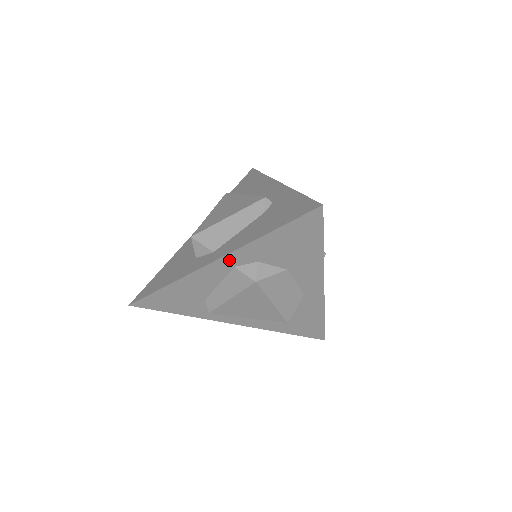
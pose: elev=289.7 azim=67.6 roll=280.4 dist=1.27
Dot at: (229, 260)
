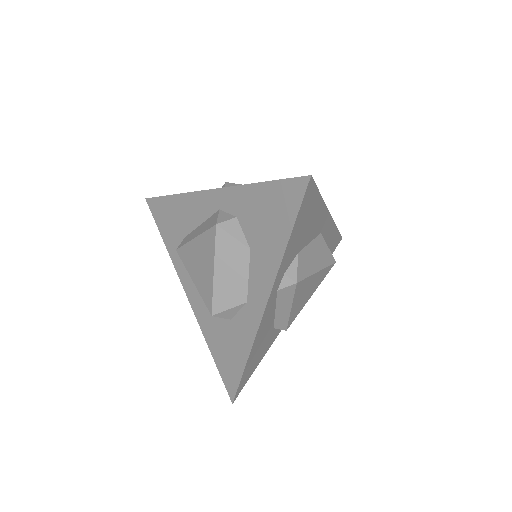
Dot at: (221, 197)
